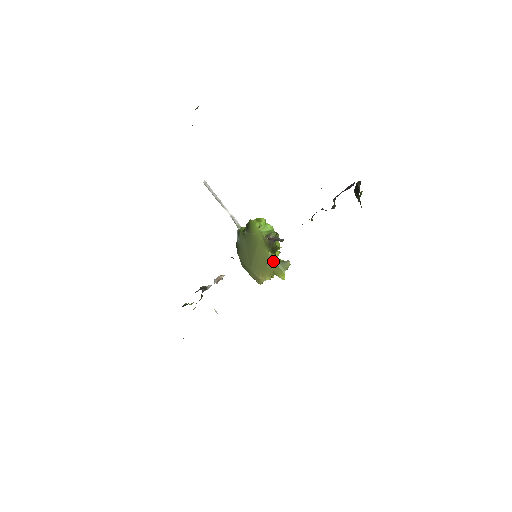
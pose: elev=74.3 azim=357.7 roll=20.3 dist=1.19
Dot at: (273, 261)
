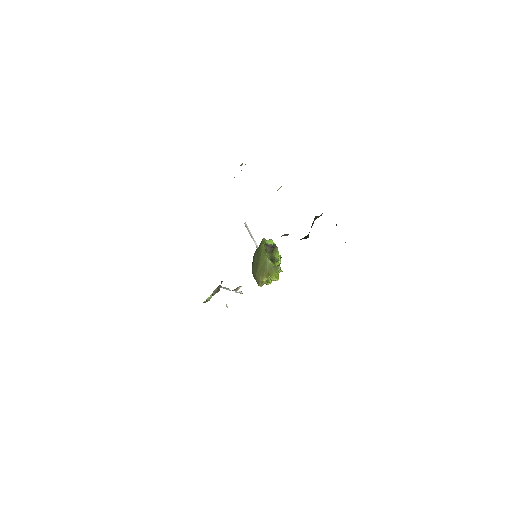
Dot at: (269, 265)
